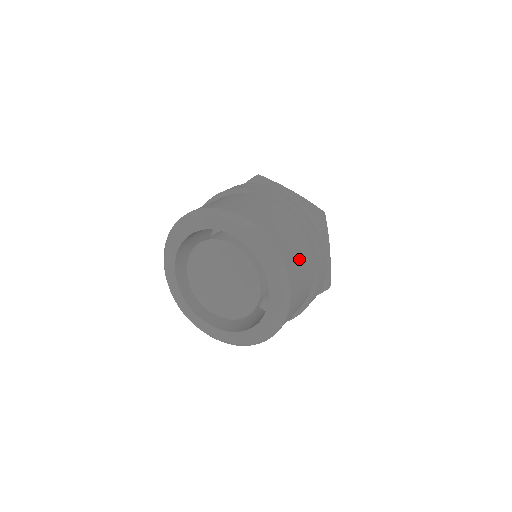
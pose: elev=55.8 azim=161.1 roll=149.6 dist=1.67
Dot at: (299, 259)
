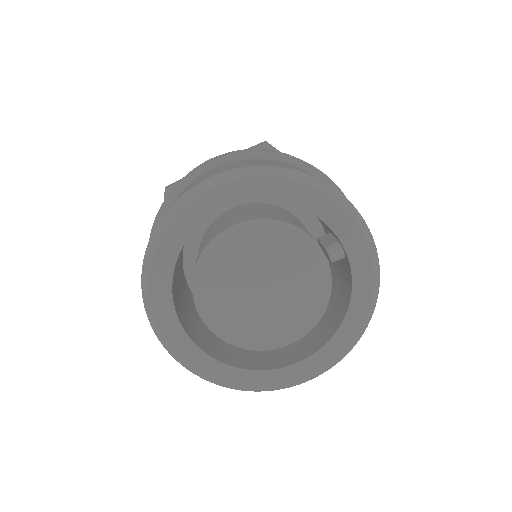
Dot at: occluded
